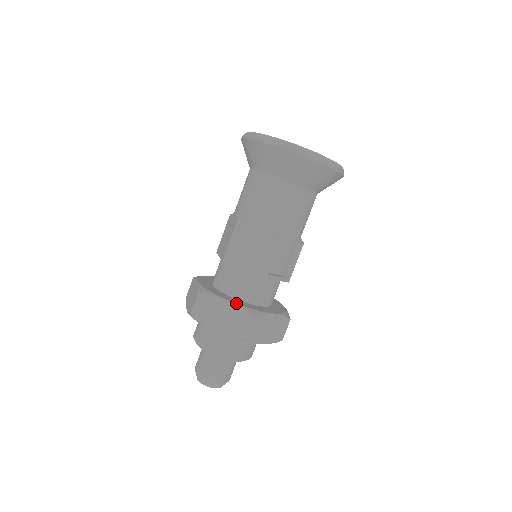
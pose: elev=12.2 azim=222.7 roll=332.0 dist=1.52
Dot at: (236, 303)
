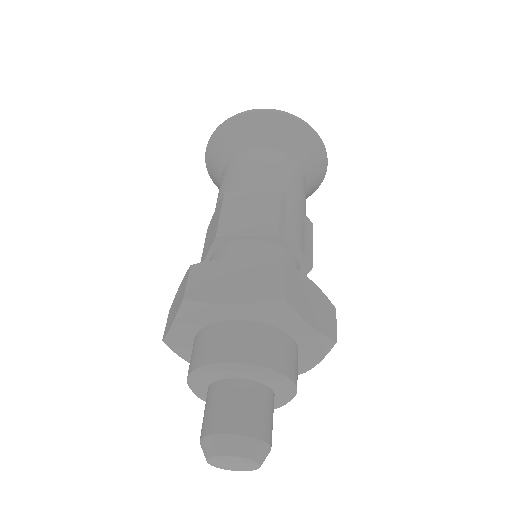
Dot at: (254, 259)
